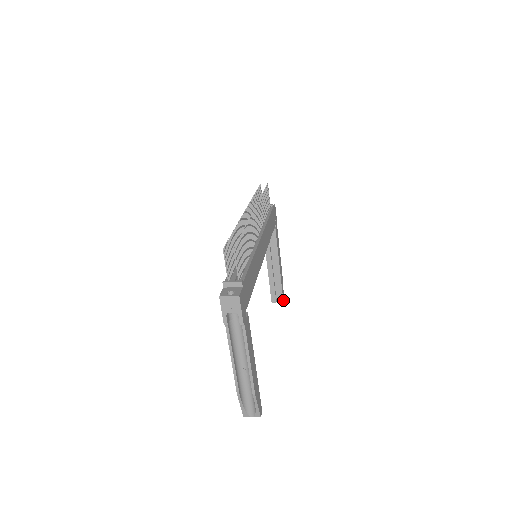
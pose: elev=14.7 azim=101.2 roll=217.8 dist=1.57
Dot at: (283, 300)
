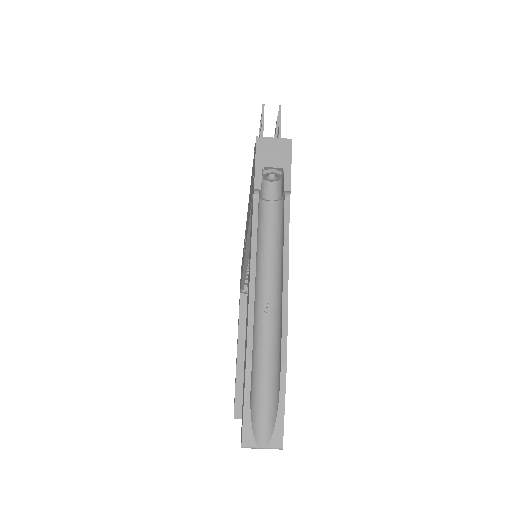
Dot at: occluded
